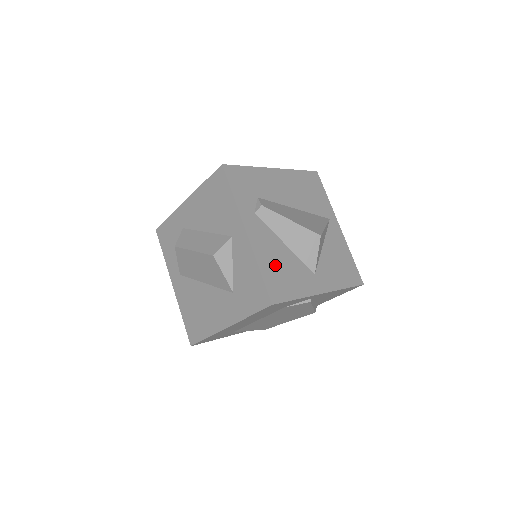
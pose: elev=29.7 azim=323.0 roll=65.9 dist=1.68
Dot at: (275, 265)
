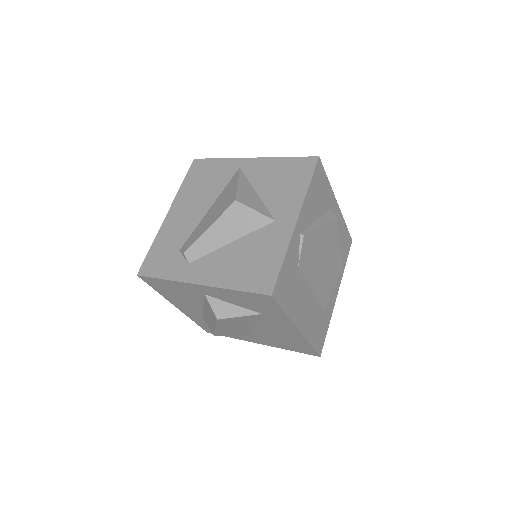
Dot at: (241, 268)
